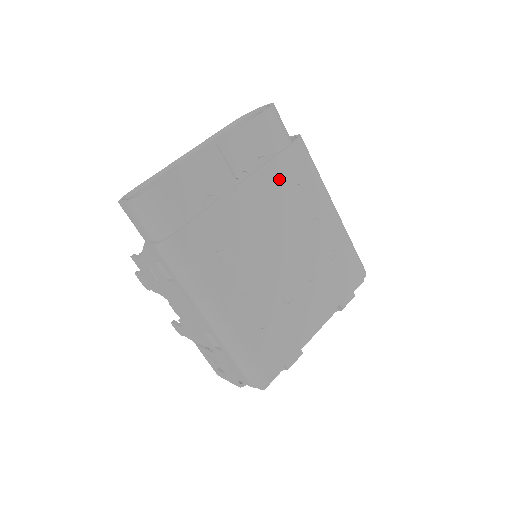
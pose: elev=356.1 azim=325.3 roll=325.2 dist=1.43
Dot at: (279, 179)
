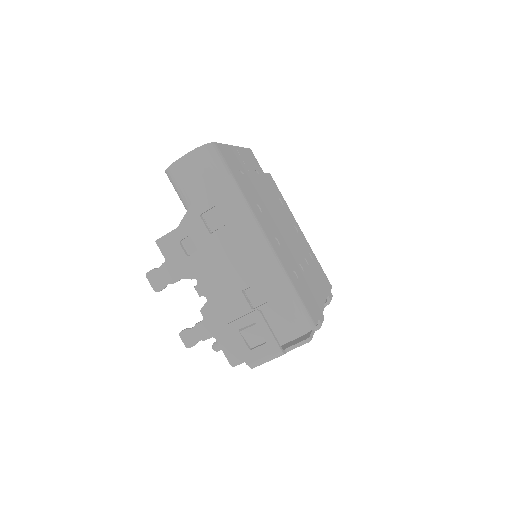
Dot at: (270, 188)
